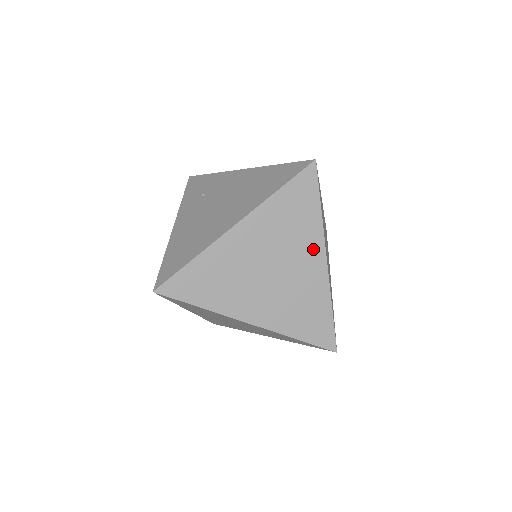
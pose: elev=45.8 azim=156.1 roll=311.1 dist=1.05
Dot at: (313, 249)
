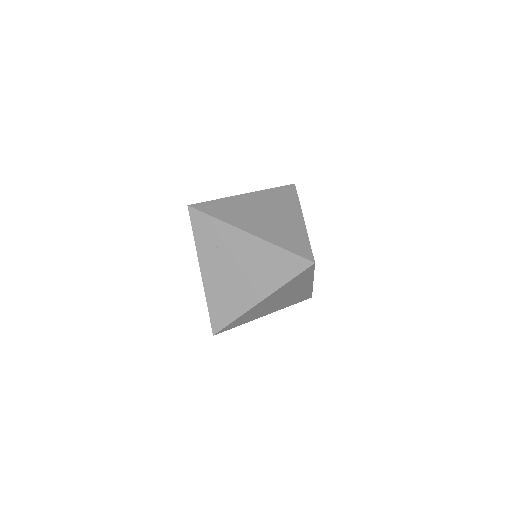
Dot at: (306, 284)
